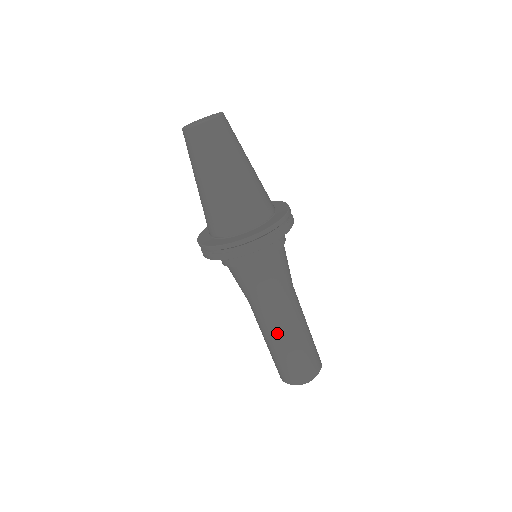
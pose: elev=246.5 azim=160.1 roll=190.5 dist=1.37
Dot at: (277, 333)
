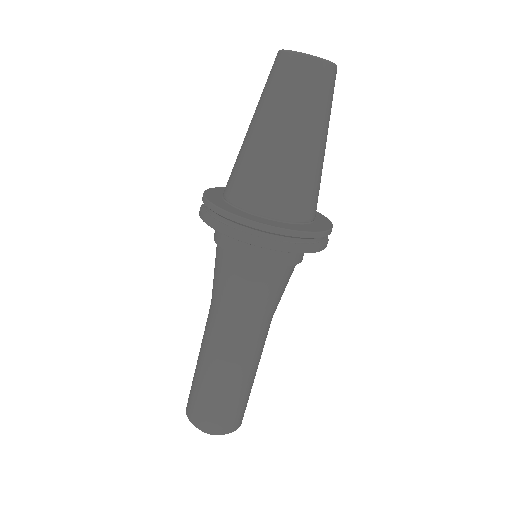
Dot at: (251, 362)
